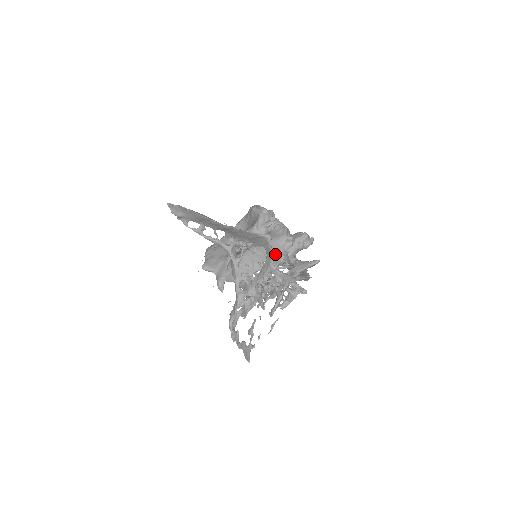
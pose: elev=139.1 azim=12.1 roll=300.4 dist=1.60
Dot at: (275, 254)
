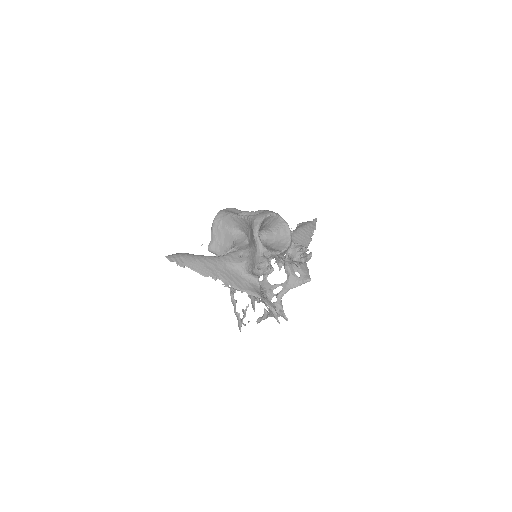
Dot at: occluded
